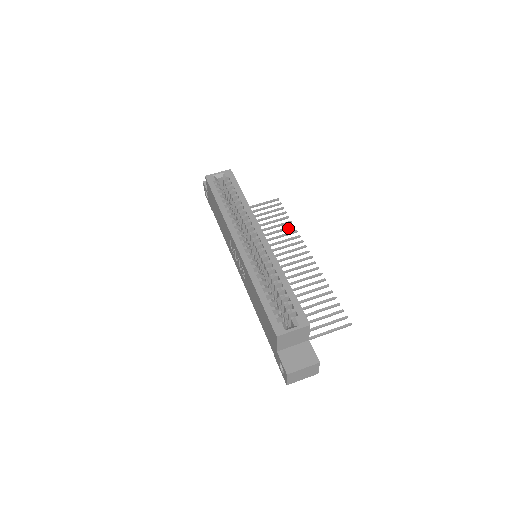
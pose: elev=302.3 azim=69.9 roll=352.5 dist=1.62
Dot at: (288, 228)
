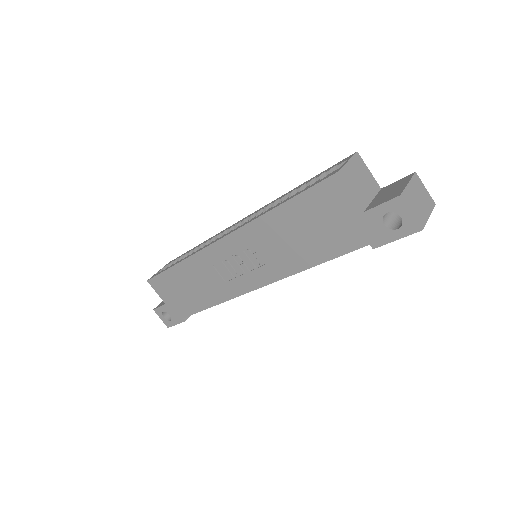
Dot at: occluded
